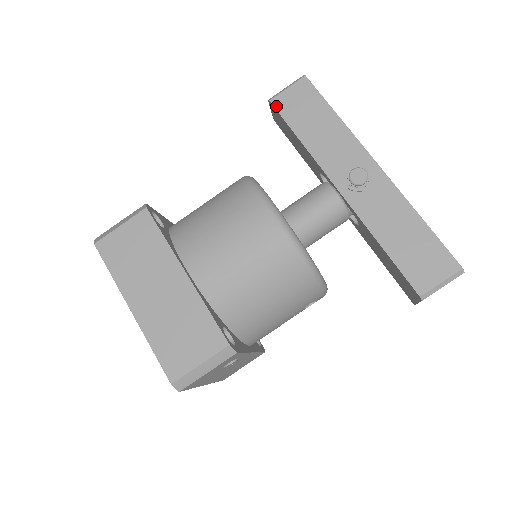
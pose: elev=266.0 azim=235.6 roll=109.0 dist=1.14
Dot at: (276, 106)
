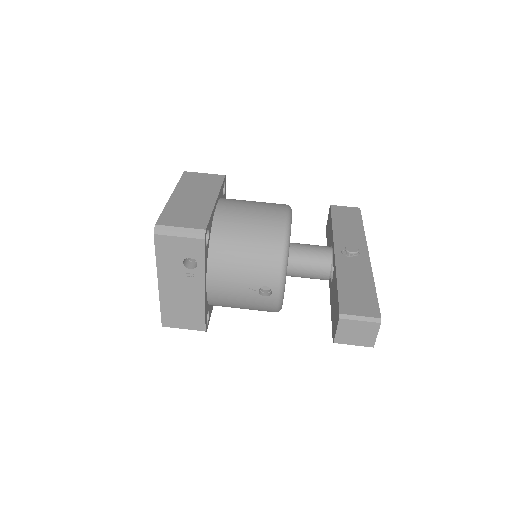
Dot at: (332, 208)
